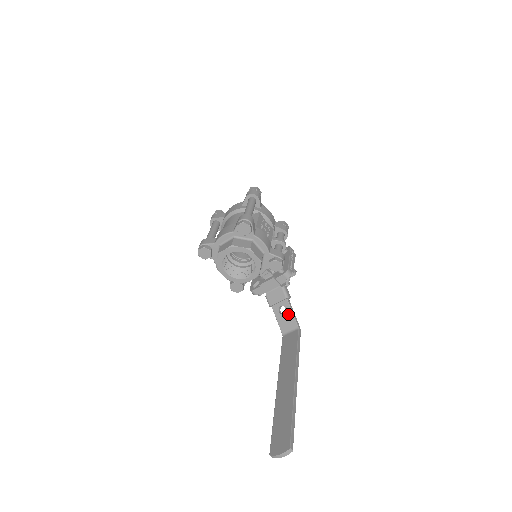
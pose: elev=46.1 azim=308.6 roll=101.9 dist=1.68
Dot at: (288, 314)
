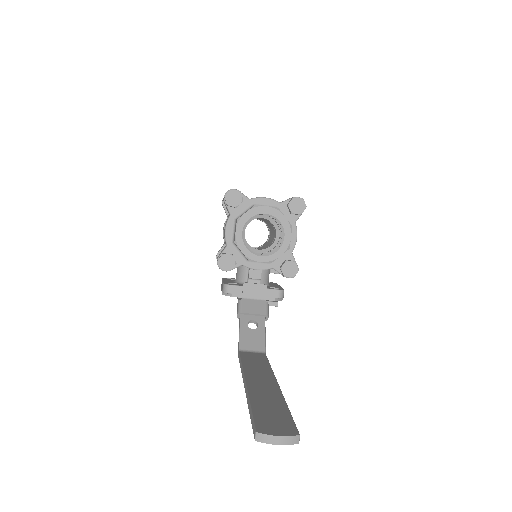
Dot at: (259, 332)
